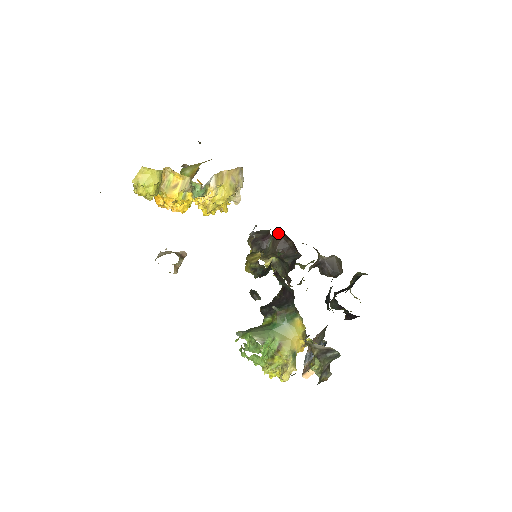
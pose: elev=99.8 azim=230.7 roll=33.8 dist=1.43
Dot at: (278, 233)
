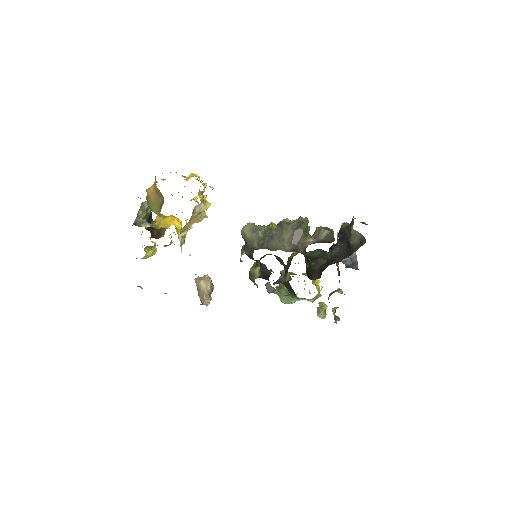
Dot at: occluded
